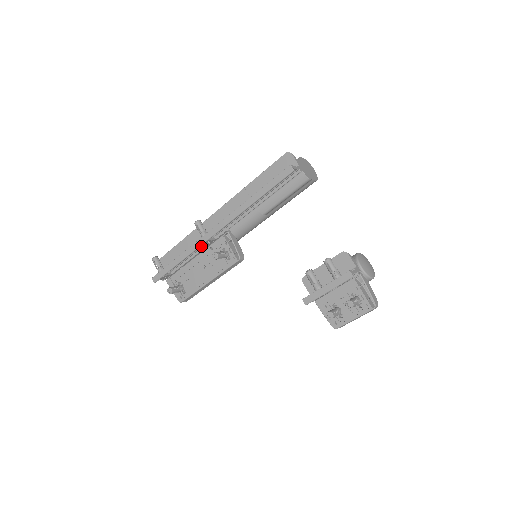
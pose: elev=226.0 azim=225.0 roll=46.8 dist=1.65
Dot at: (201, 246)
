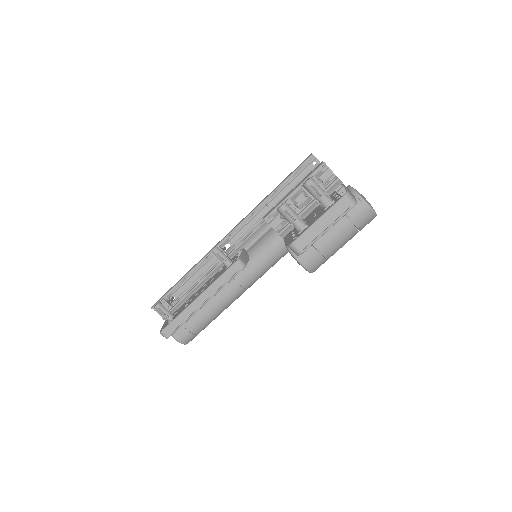
Dot at: (212, 264)
